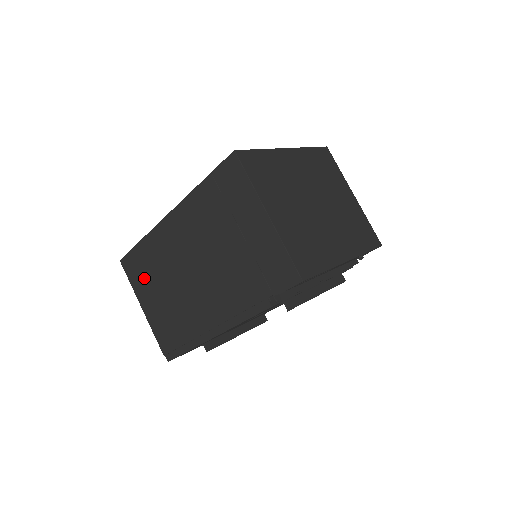
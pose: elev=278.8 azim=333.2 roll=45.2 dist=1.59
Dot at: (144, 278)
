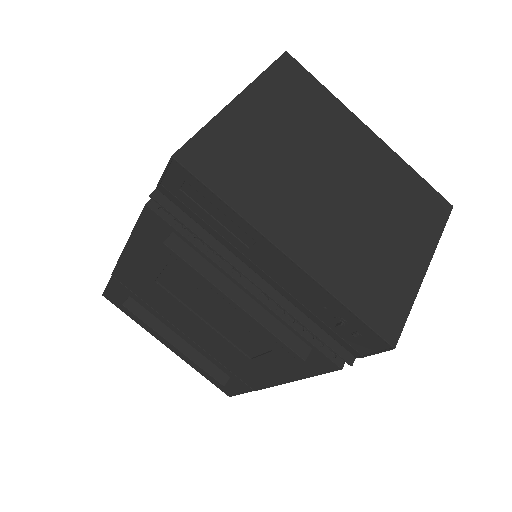
Dot at: occluded
